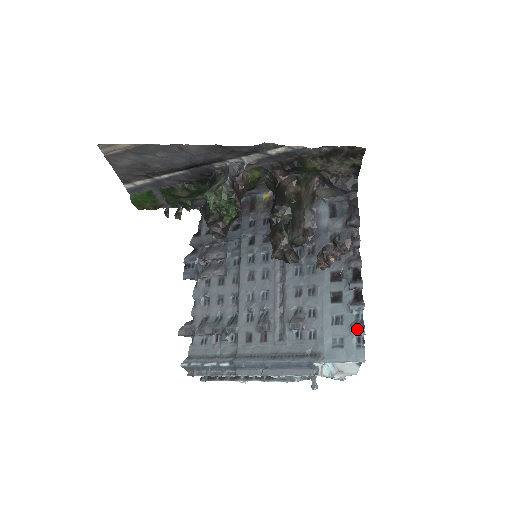
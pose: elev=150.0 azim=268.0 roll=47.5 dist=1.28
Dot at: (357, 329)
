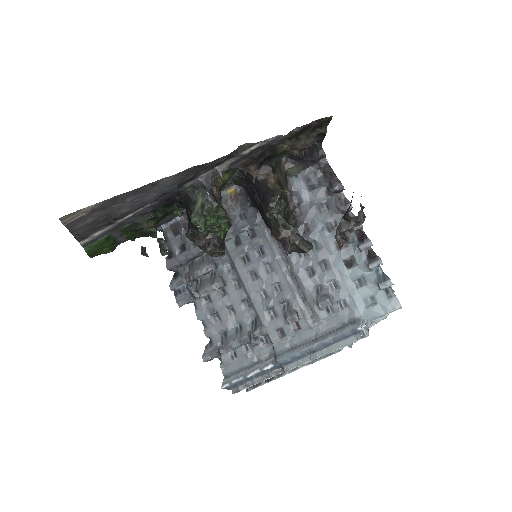
Dot at: (384, 283)
